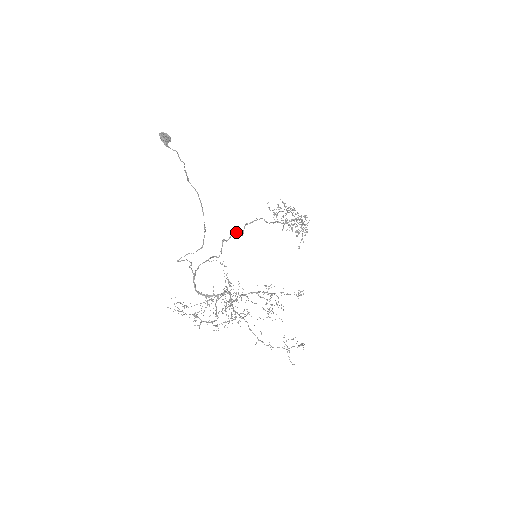
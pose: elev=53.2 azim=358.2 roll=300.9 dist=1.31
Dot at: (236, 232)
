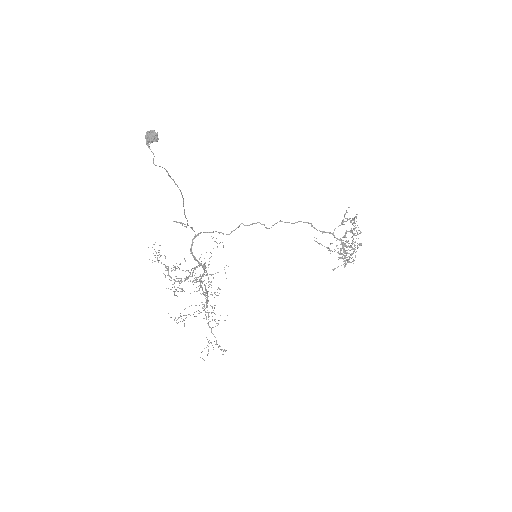
Dot at: (260, 223)
